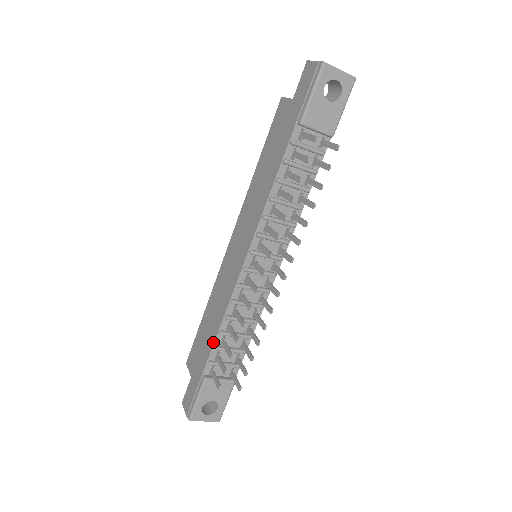
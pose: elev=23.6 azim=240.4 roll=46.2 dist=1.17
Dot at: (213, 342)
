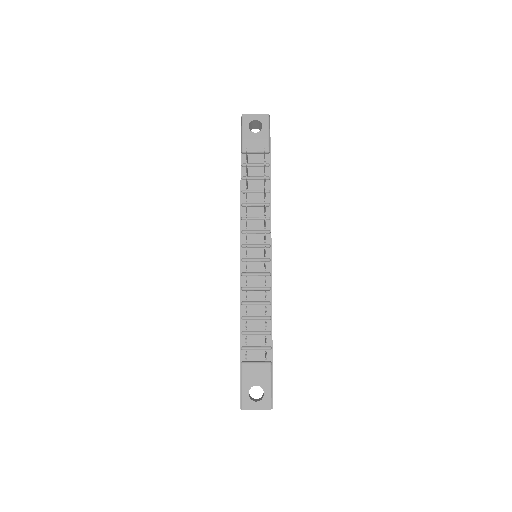
Dot at: (240, 329)
